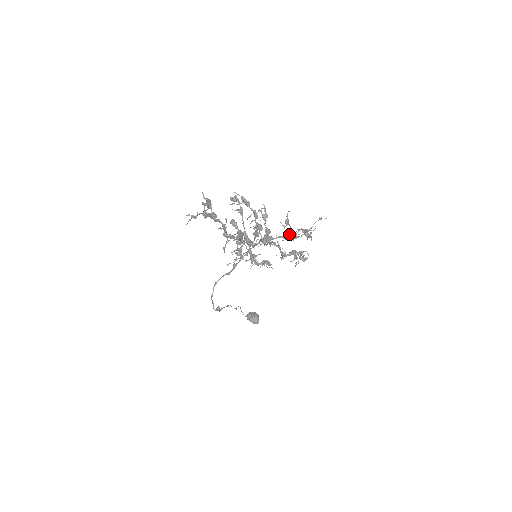
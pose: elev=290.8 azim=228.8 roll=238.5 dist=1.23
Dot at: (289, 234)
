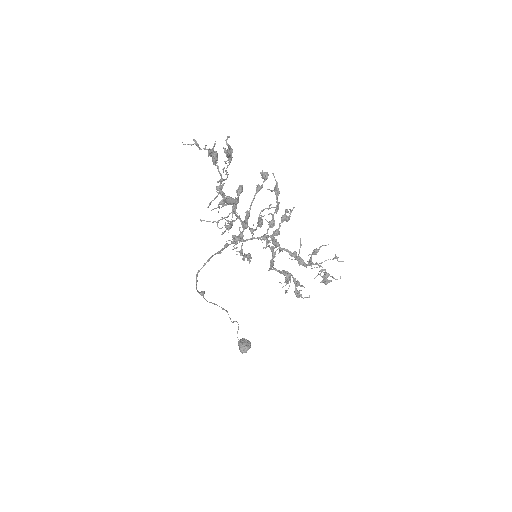
Dot at: occluded
